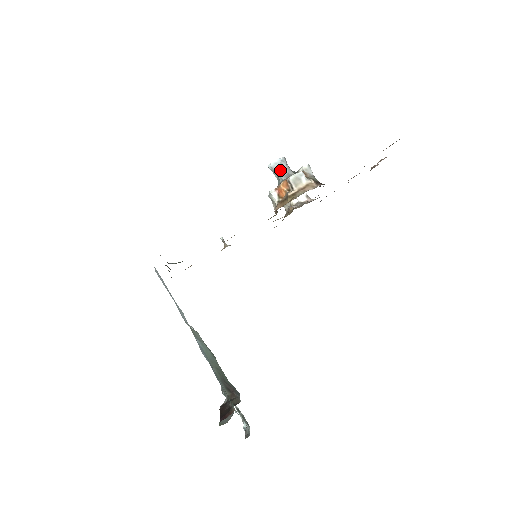
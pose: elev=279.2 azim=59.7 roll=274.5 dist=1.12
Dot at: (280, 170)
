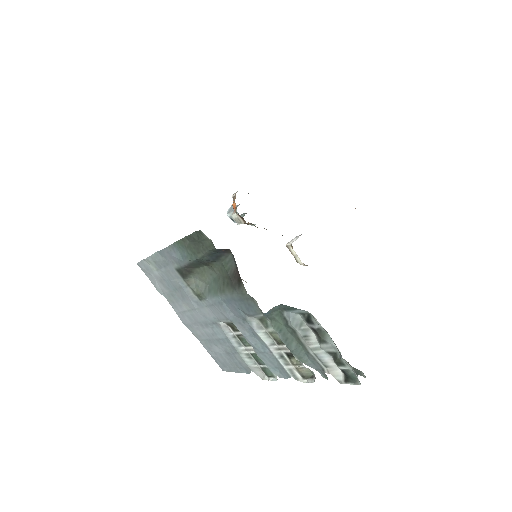
Dot at: occluded
